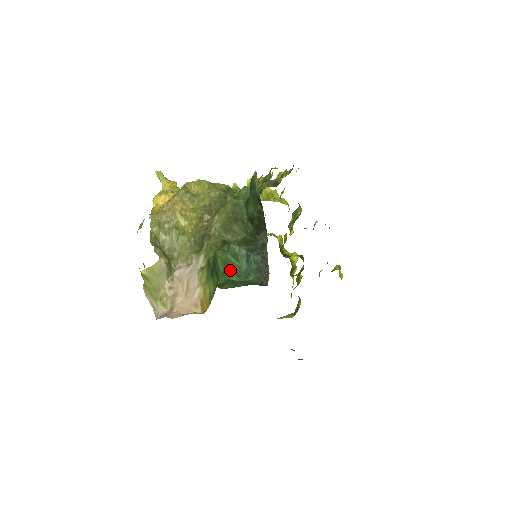
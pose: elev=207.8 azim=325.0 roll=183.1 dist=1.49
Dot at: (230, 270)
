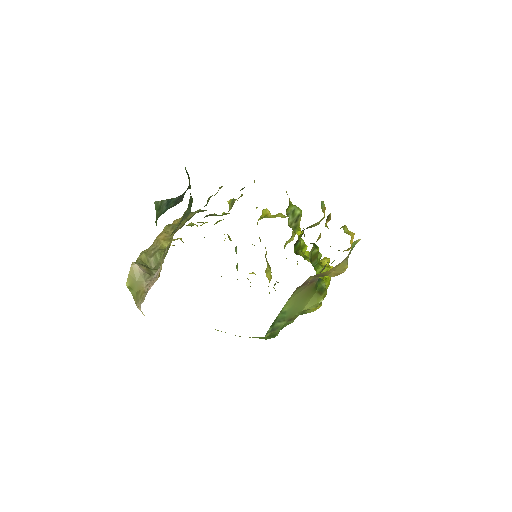
Dot at: (156, 220)
